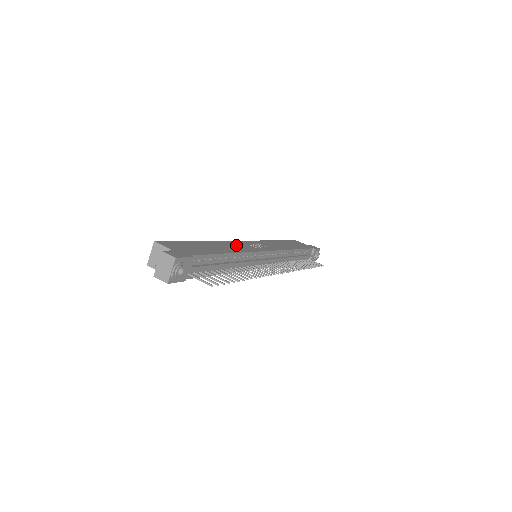
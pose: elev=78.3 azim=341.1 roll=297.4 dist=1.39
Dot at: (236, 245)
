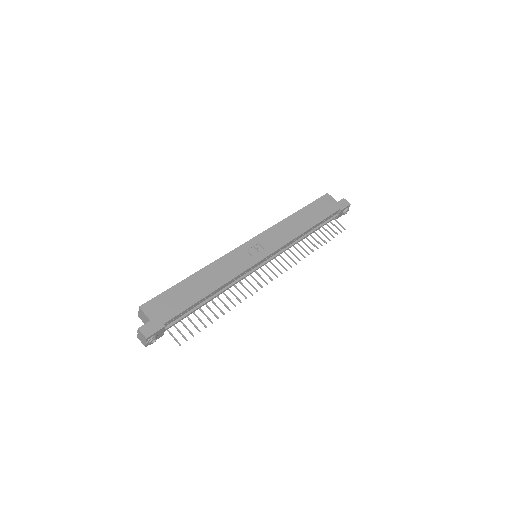
Dot at: (228, 264)
